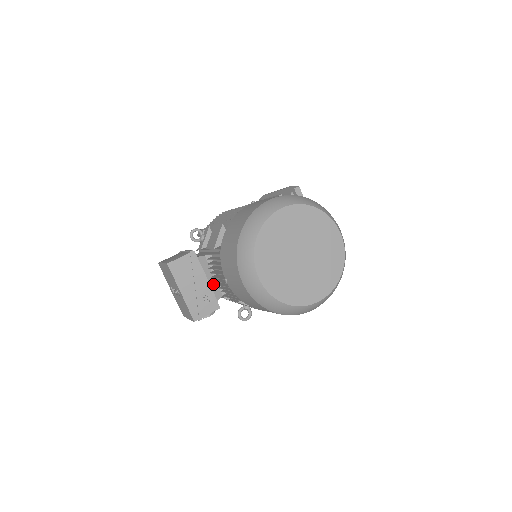
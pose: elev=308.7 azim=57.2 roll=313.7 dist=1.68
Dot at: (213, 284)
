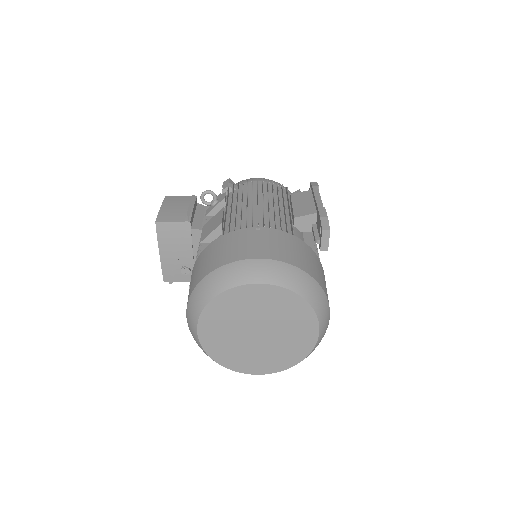
Dot at: occluded
